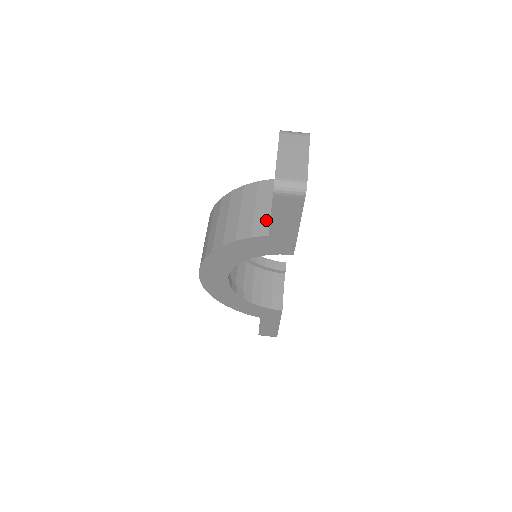
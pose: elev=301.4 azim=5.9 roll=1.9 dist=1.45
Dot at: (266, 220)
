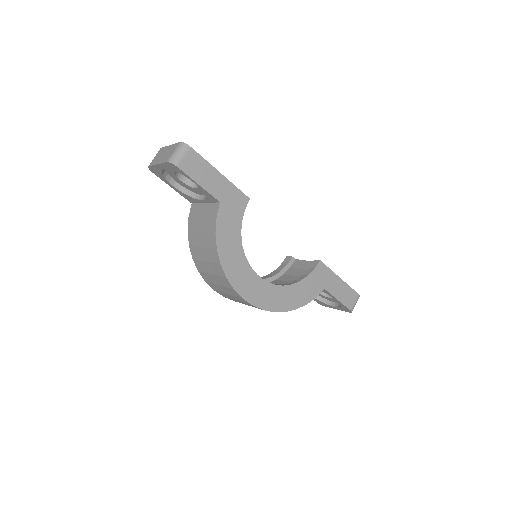
Dot at: (211, 206)
